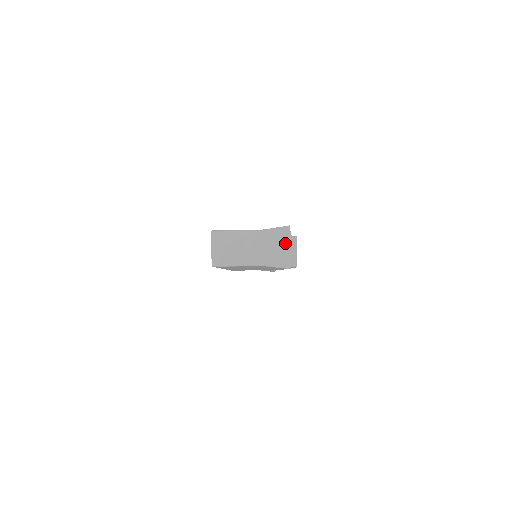
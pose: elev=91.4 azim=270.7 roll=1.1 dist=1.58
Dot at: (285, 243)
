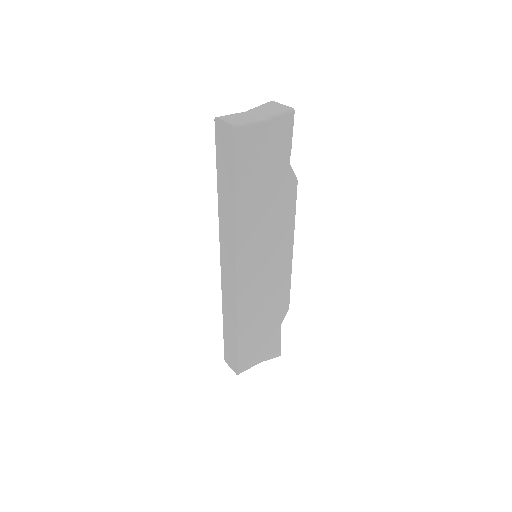
Dot at: (276, 105)
